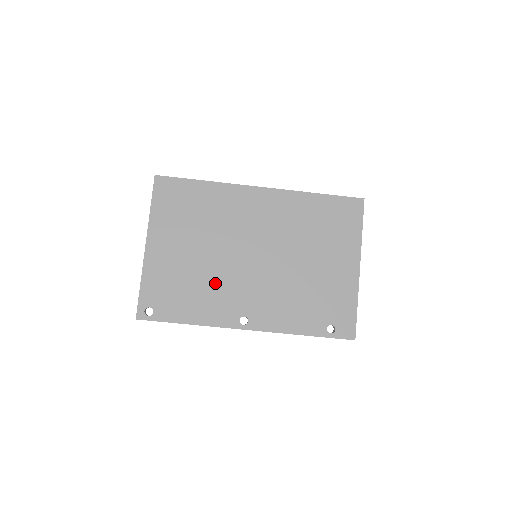
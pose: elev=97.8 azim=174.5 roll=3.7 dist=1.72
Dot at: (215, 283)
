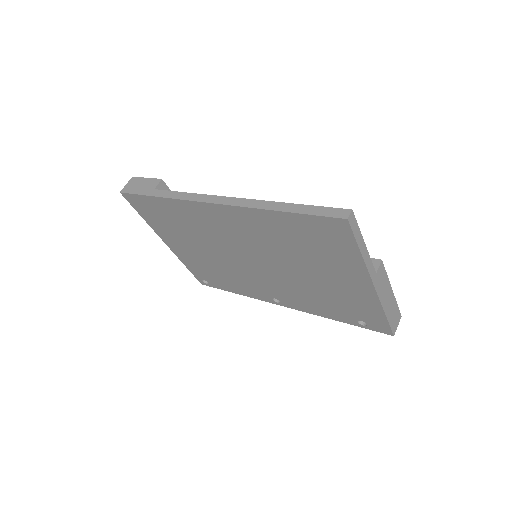
Dot at: (235, 274)
